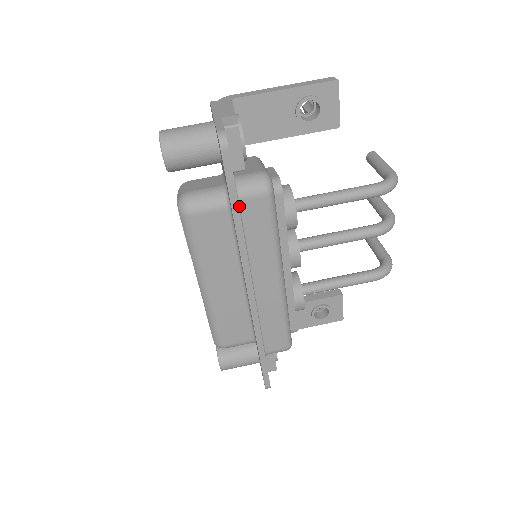
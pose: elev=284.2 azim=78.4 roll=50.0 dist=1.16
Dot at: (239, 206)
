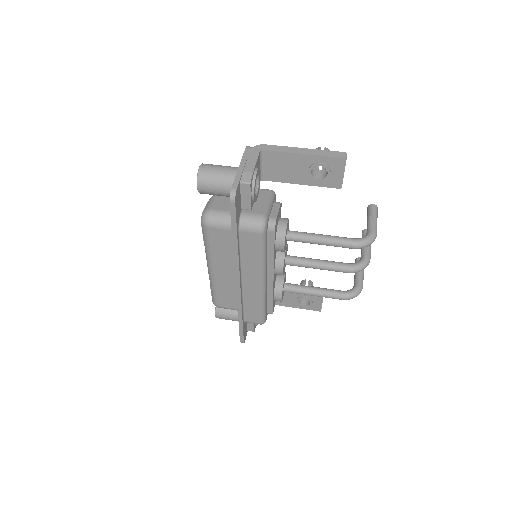
Dot at: (239, 234)
